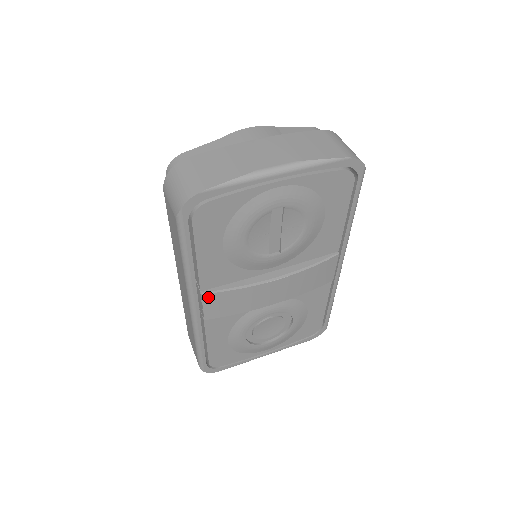
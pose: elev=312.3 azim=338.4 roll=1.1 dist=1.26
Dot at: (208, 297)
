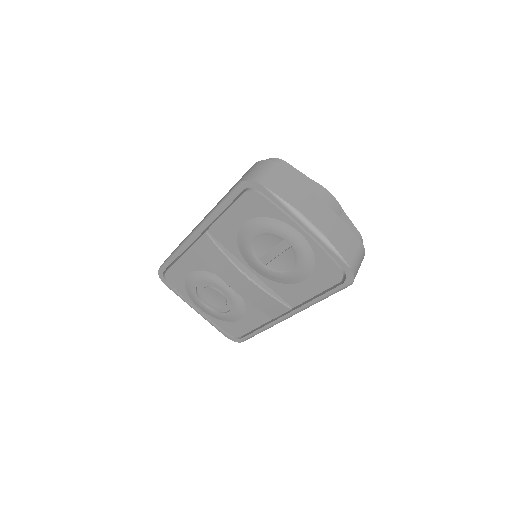
Dot at: (206, 238)
